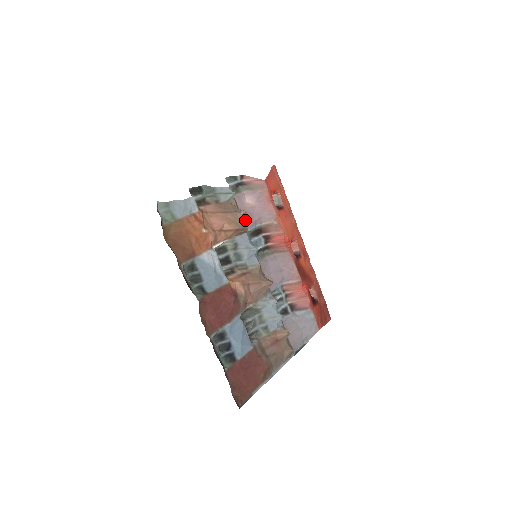
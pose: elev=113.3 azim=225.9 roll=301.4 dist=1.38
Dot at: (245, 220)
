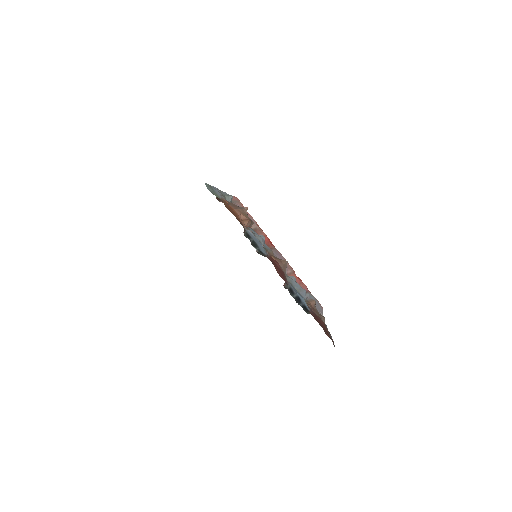
Dot at: occluded
